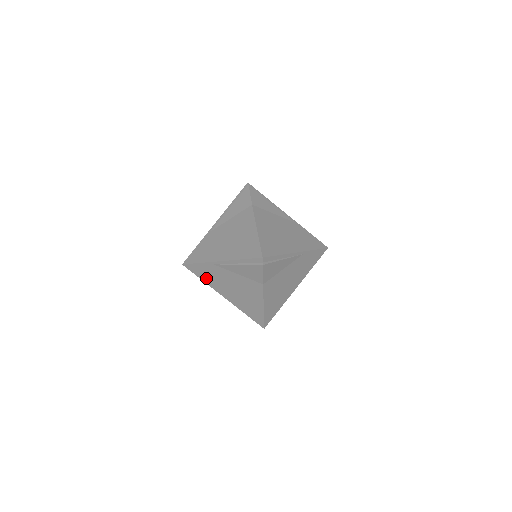
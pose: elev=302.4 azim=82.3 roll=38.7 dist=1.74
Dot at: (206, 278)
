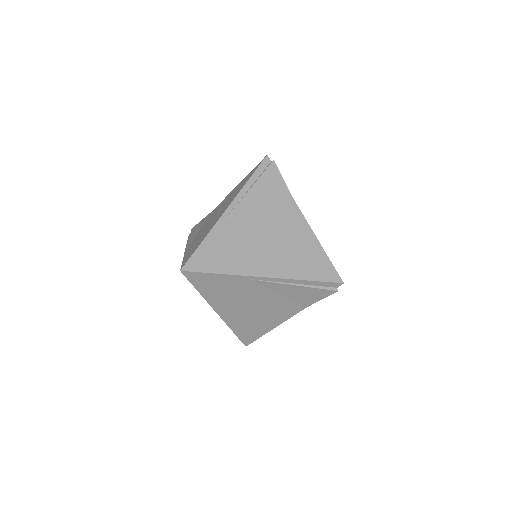
Dot at: (224, 262)
